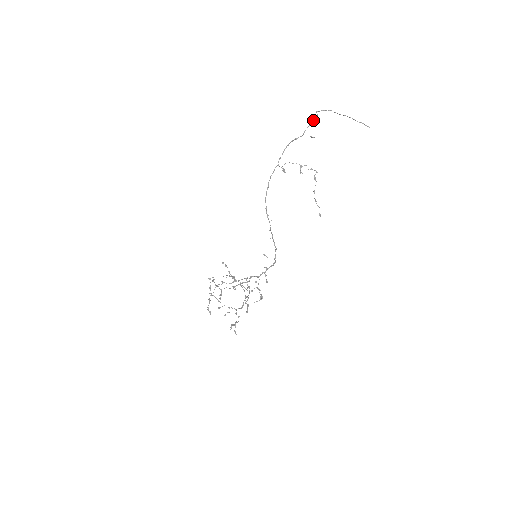
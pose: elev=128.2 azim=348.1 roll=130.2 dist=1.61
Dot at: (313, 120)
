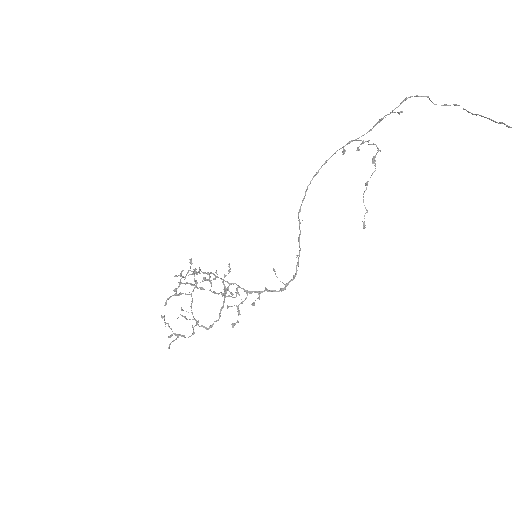
Dot at: occluded
